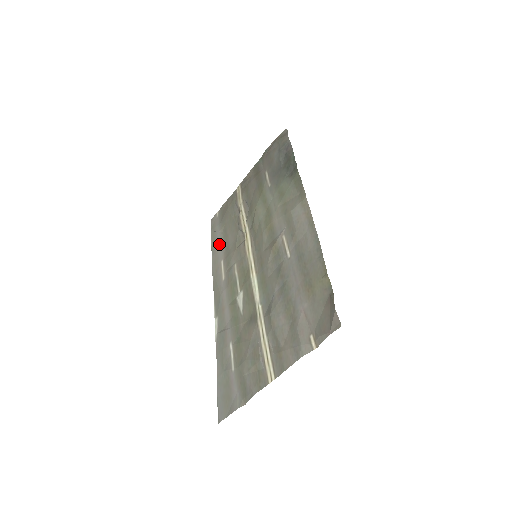
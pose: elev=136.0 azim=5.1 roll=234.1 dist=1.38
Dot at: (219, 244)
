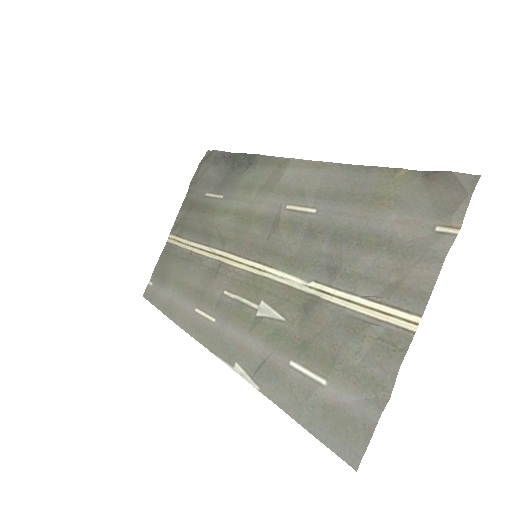
Dot at: (177, 301)
